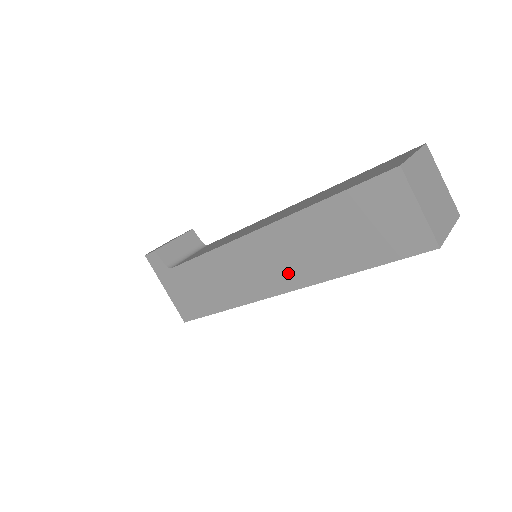
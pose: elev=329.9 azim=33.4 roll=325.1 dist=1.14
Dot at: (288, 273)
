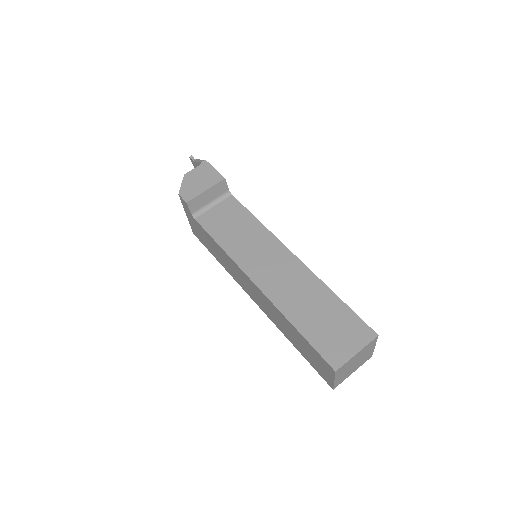
Dot at: (263, 307)
